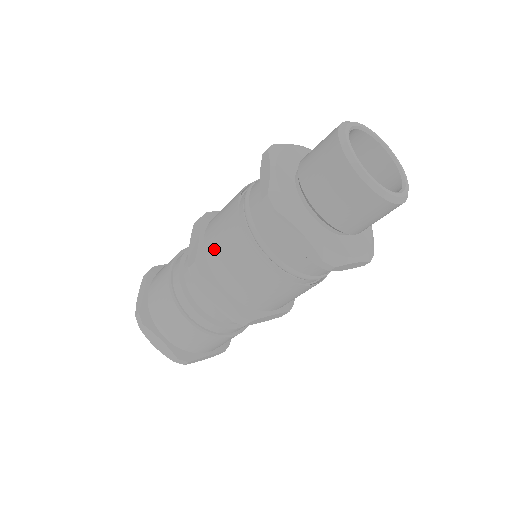
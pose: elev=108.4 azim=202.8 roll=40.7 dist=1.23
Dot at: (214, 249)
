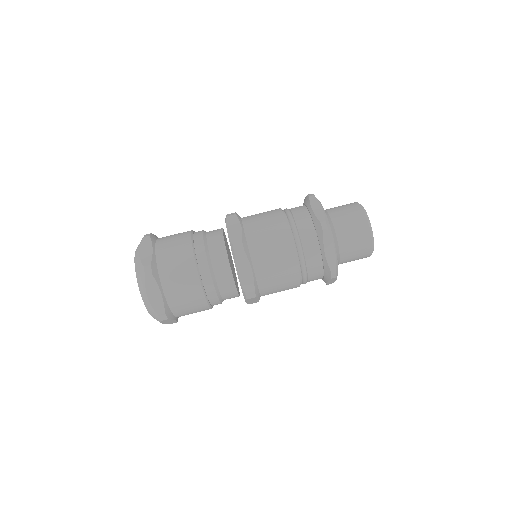
Dot at: (258, 239)
